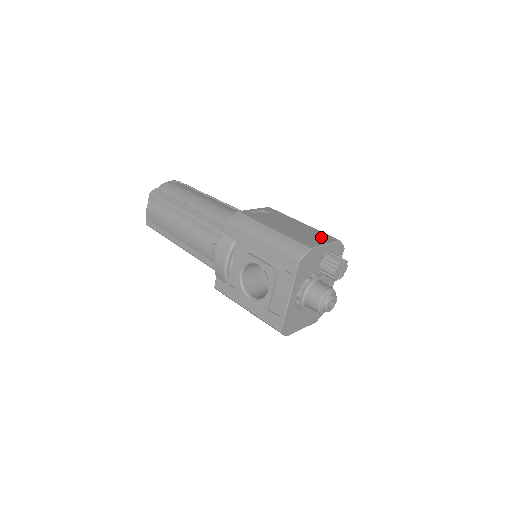
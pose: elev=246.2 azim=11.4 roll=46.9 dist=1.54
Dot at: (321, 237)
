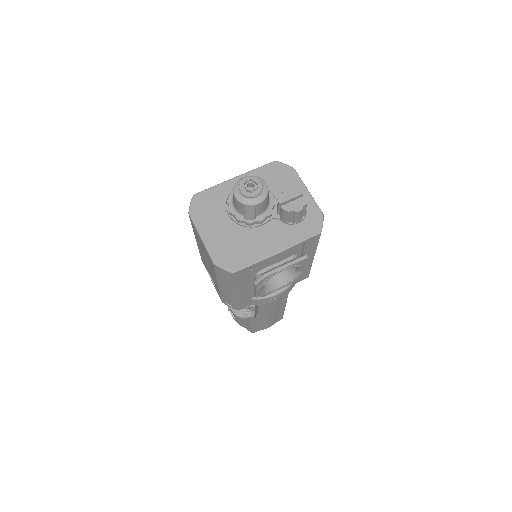
Dot at: occluded
